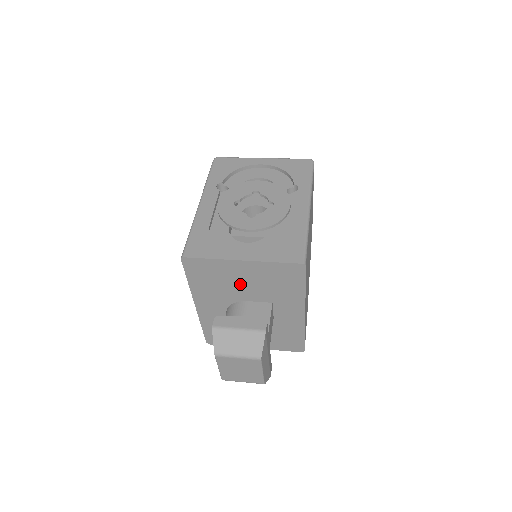
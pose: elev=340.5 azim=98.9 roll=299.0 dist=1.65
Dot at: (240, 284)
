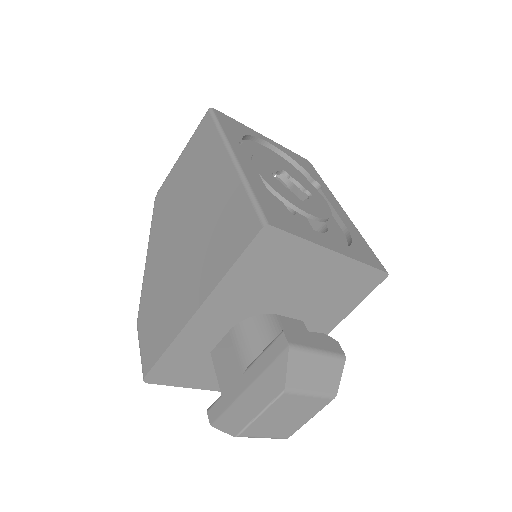
Dot at: (296, 286)
